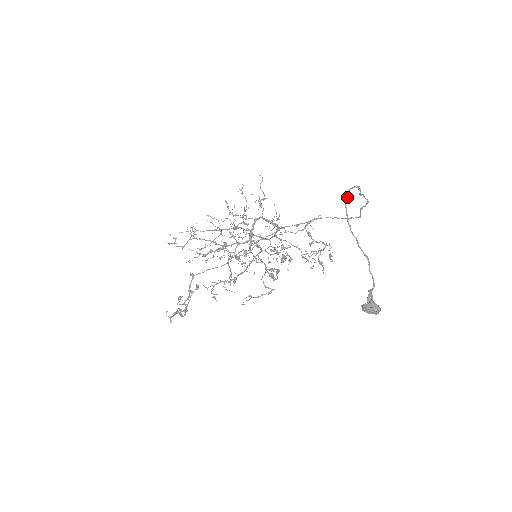
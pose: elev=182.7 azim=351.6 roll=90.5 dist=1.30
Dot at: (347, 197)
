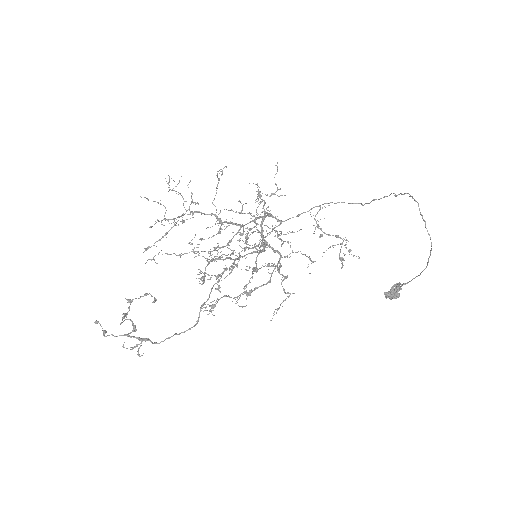
Dot at: (422, 215)
